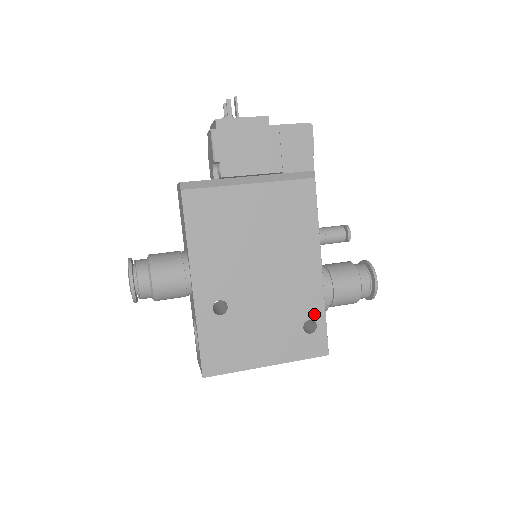
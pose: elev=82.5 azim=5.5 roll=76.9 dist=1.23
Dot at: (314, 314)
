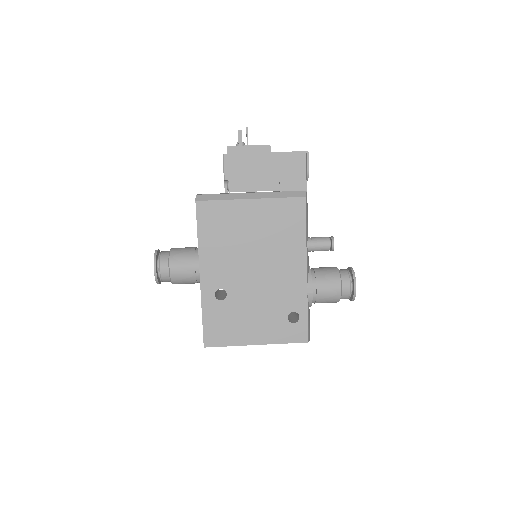
Dot at: (298, 308)
